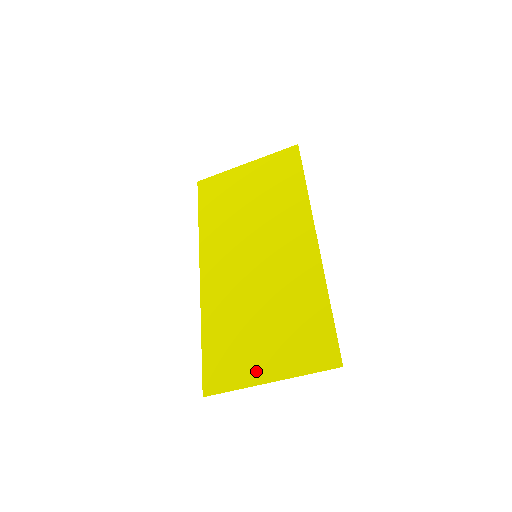
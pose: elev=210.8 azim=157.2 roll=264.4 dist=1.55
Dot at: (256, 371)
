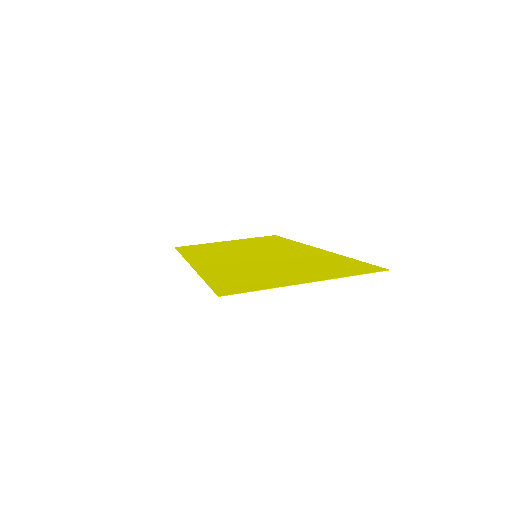
Dot at: (287, 281)
